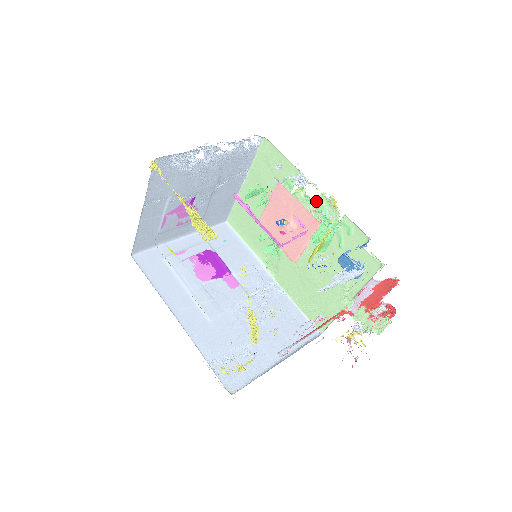
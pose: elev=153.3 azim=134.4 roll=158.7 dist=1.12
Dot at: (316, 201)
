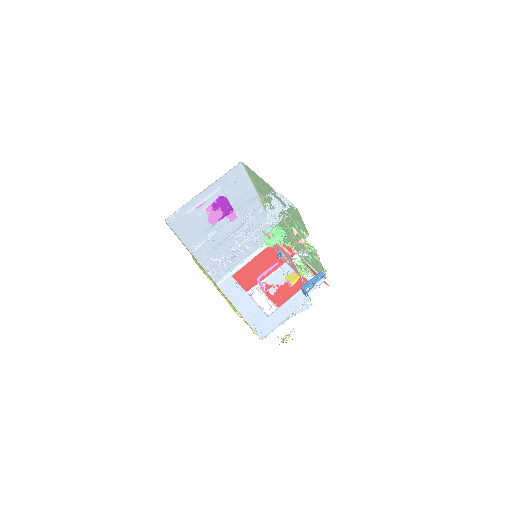
Dot at: (310, 245)
